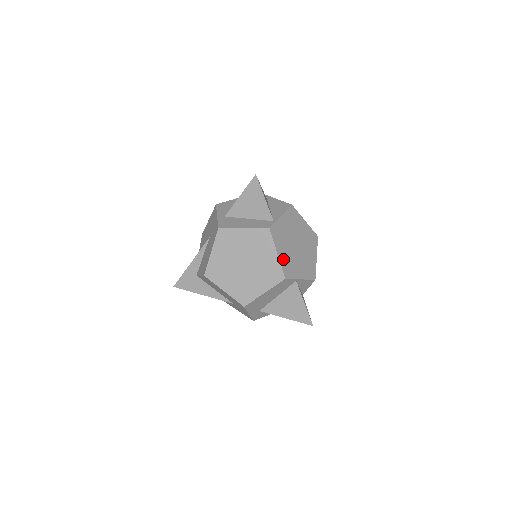
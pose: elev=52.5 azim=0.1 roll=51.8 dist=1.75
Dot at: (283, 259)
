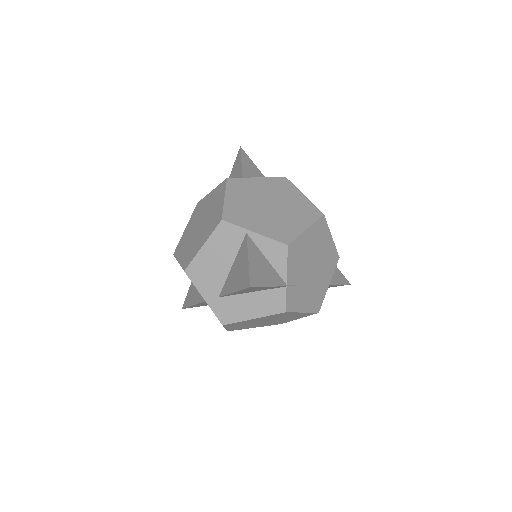
Dot at: (232, 205)
